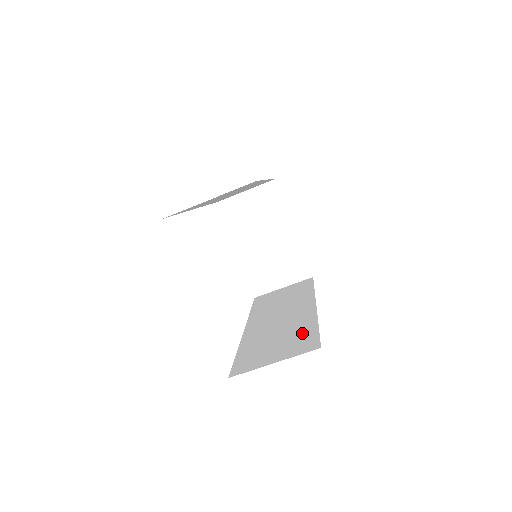
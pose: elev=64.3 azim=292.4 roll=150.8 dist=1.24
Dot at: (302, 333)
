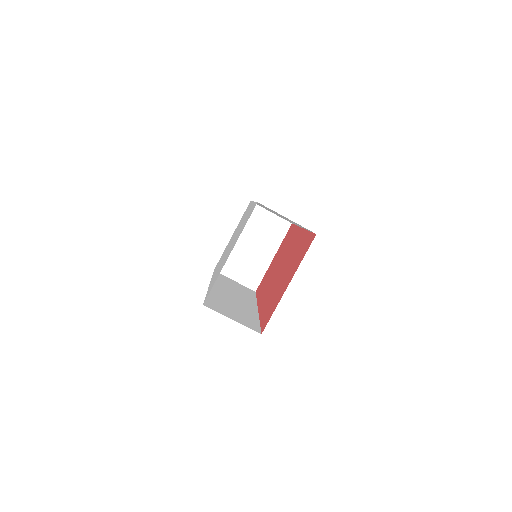
Dot at: (250, 318)
